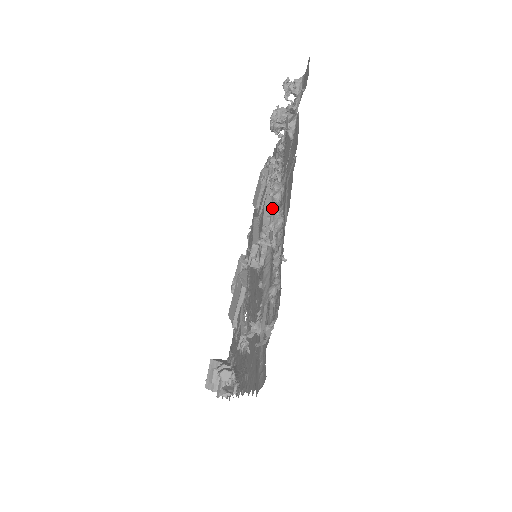
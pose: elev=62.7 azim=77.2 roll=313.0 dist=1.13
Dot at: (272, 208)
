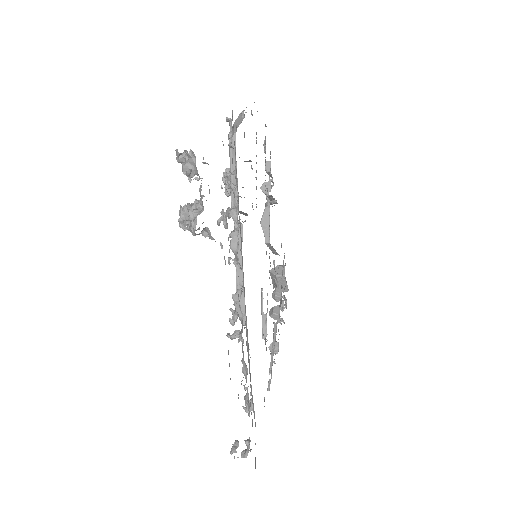
Dot at: (241, 255)
